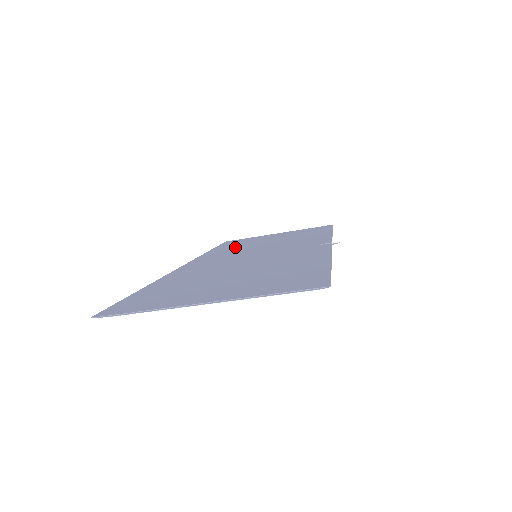
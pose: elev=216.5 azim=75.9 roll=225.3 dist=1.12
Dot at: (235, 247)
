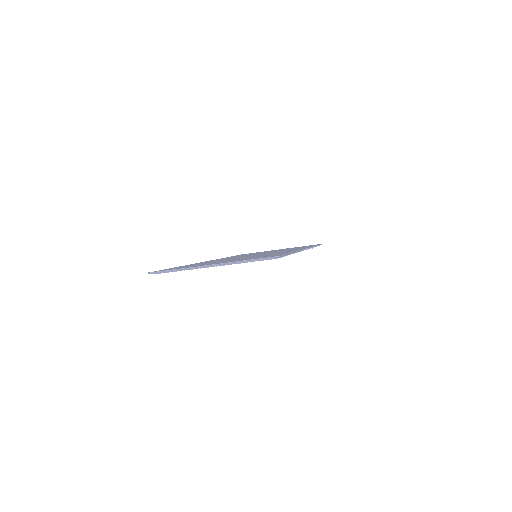
Dot at: occluded
